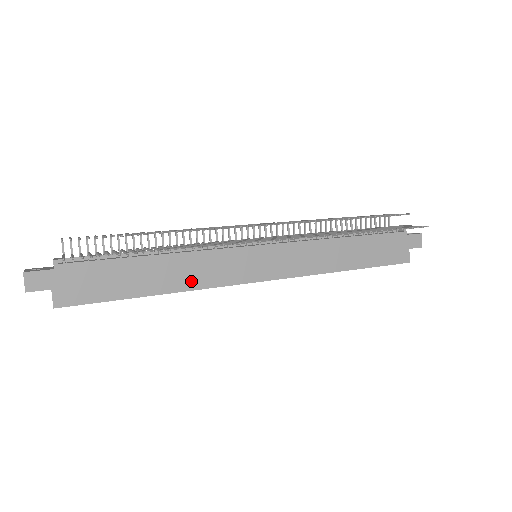
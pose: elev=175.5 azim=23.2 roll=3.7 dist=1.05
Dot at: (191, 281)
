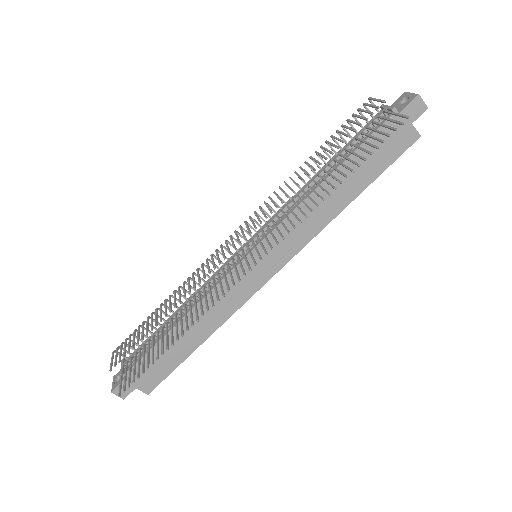
Dot at: (219, 317)
